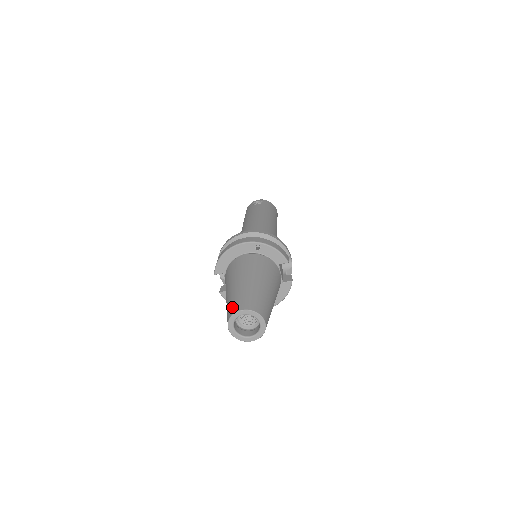
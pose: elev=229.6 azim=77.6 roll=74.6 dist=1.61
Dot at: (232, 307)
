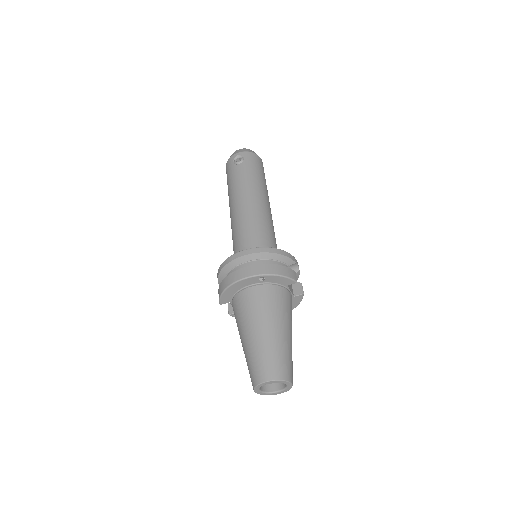
Dot at: (254, 374)
